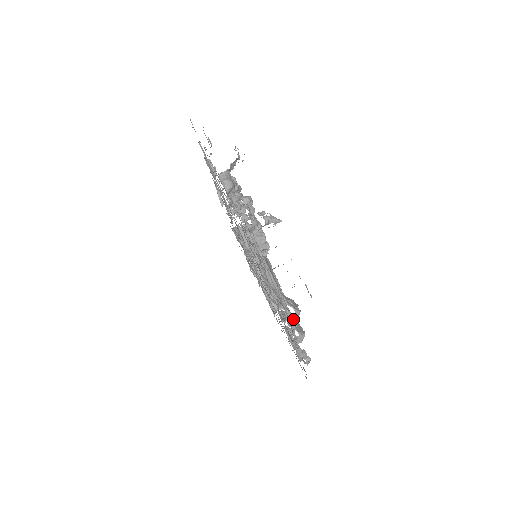
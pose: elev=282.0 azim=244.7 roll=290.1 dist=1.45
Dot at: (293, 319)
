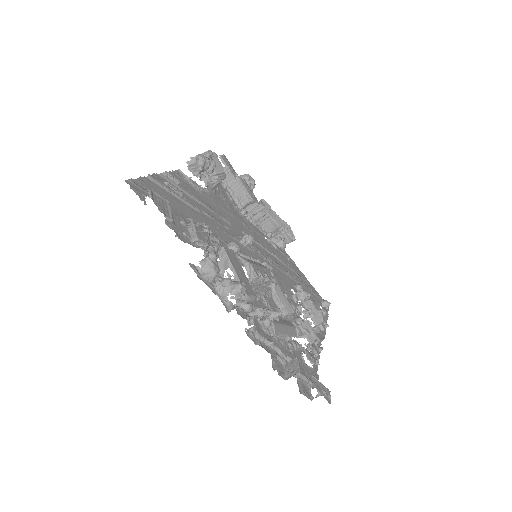
Dot at: (313, 363)
